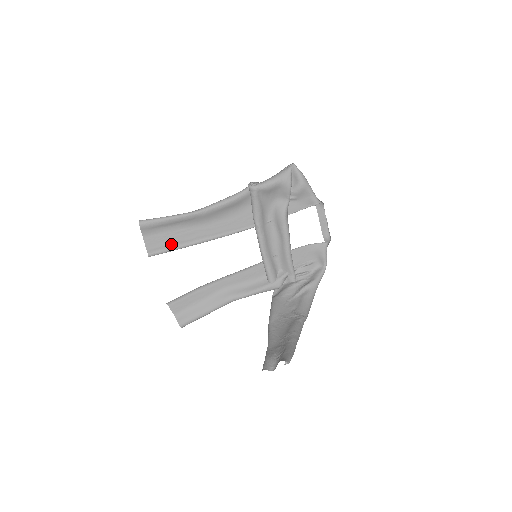
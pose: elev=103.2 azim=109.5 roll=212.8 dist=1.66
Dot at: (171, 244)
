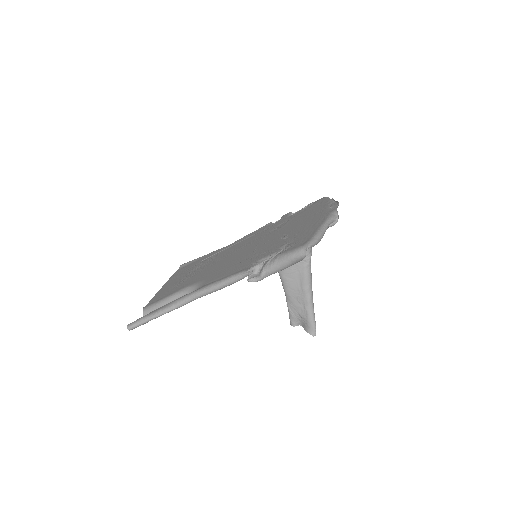
Dot at: (163, 298)
